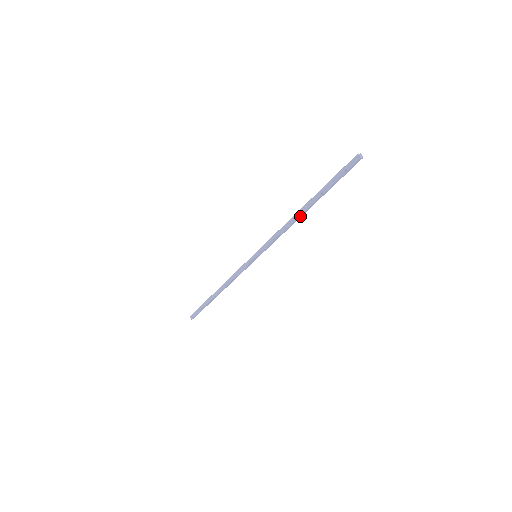
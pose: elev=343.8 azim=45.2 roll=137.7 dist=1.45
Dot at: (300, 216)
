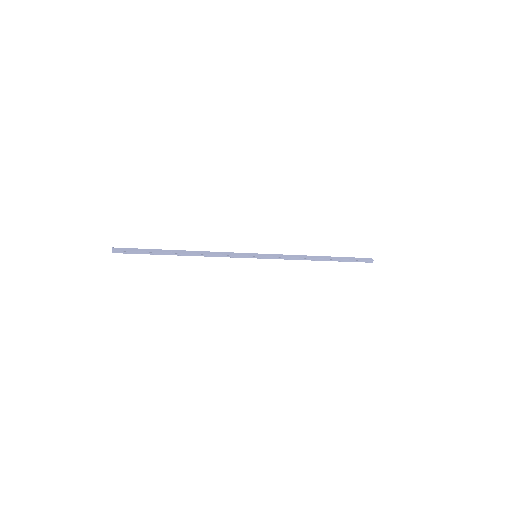
Dot at: (314, 259)
